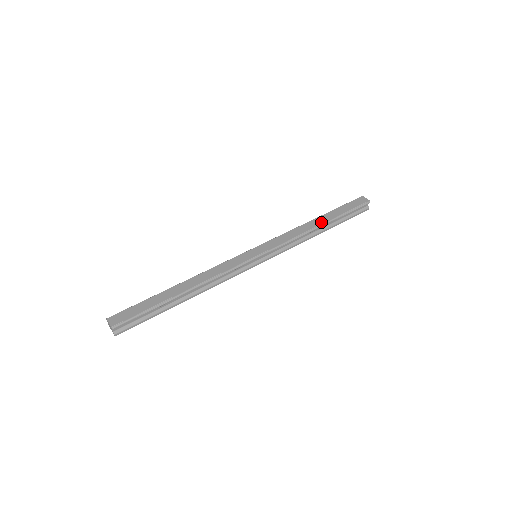
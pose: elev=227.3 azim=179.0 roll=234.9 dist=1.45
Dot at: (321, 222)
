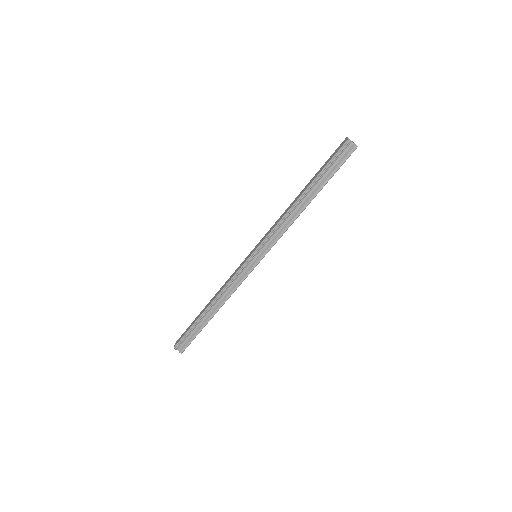
Dot at: (301, 194)
